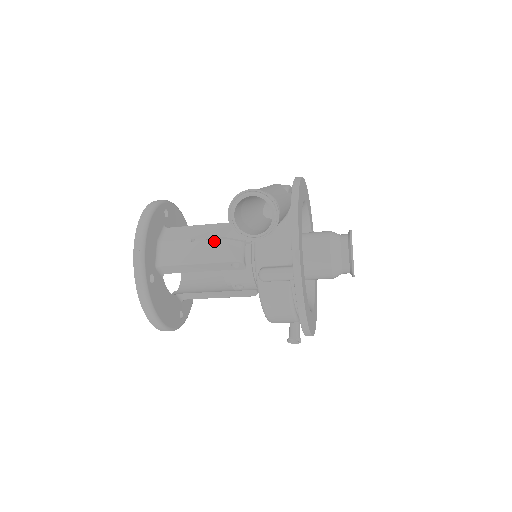
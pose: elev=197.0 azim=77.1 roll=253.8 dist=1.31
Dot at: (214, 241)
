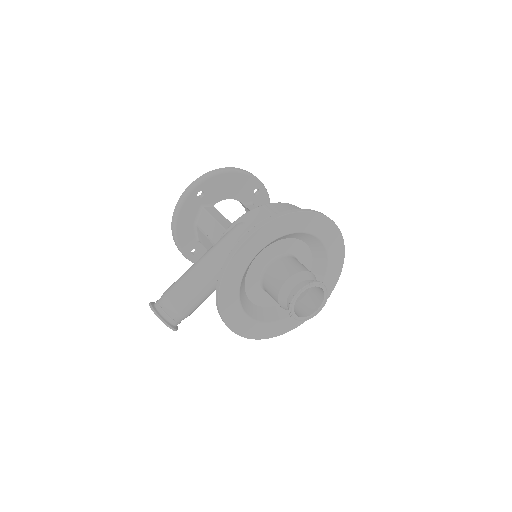
Dot at: occluded
